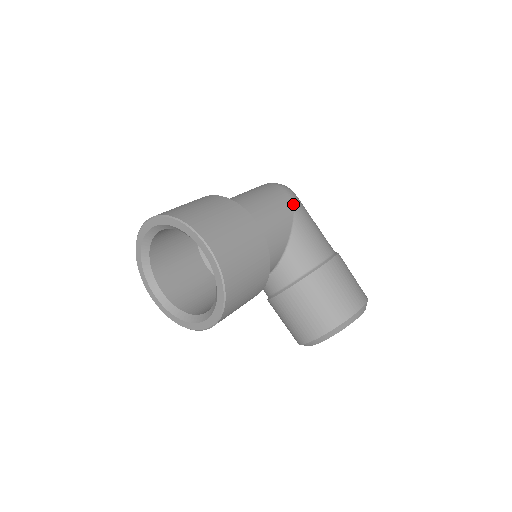
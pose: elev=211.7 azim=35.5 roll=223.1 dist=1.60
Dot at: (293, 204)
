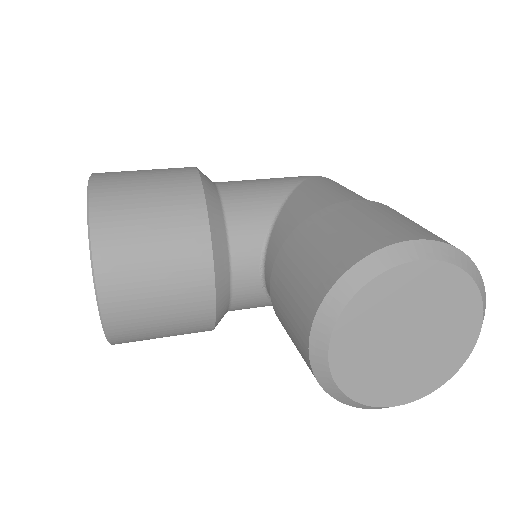
Dot at: (309, 177)
